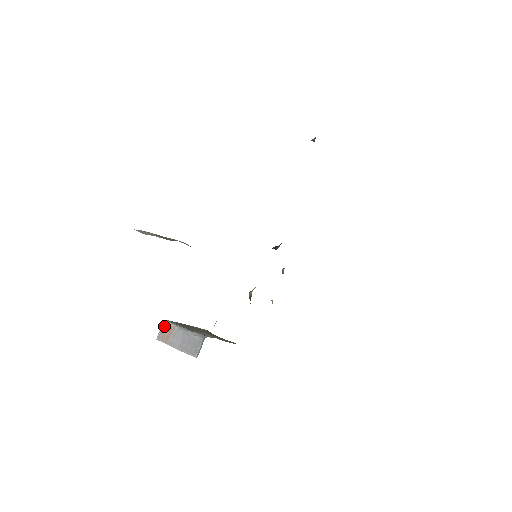
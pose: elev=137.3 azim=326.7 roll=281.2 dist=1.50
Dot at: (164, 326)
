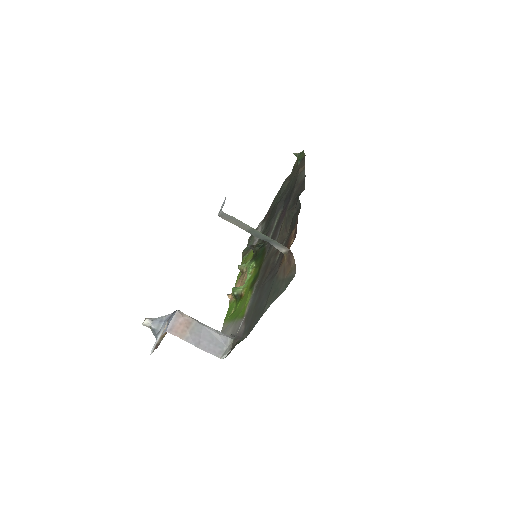
Dot at: (178, 317)
